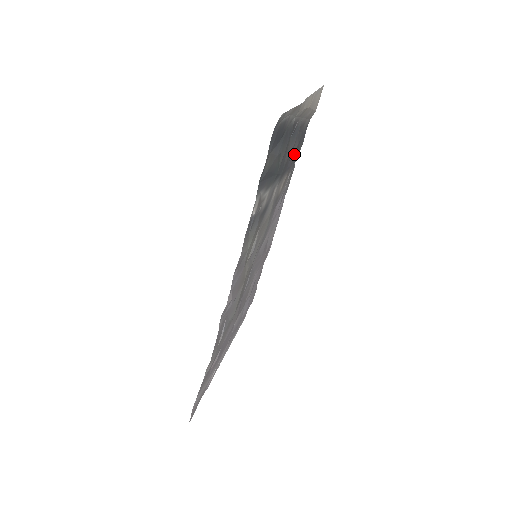
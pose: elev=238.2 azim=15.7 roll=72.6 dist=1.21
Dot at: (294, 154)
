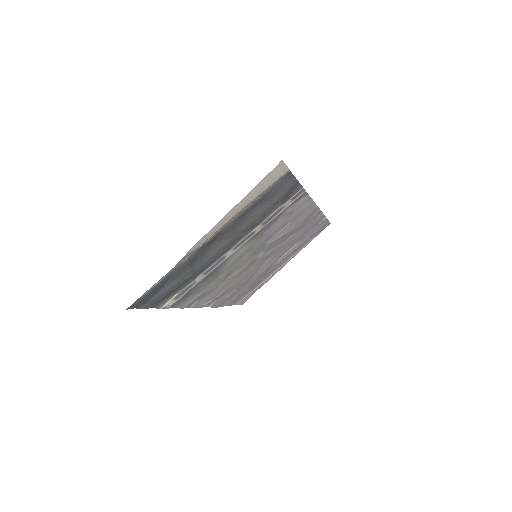
Dot at: (257, 217)
